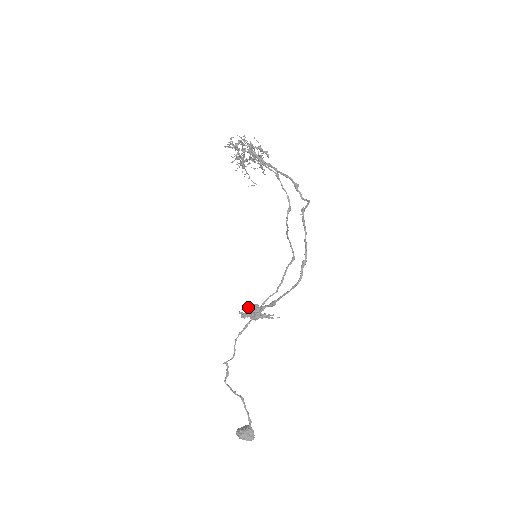
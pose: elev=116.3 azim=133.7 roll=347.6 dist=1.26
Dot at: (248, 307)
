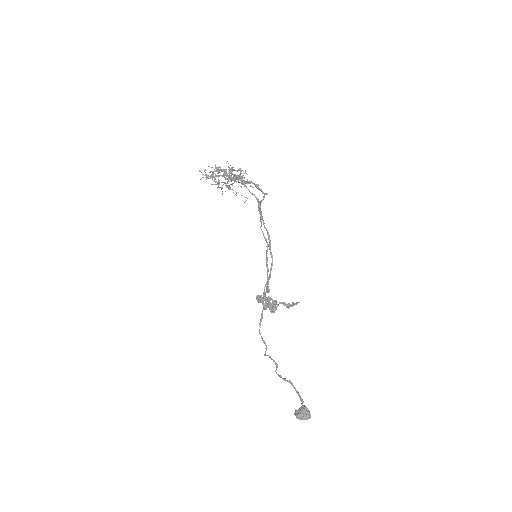
Dot at: (266, 301)
